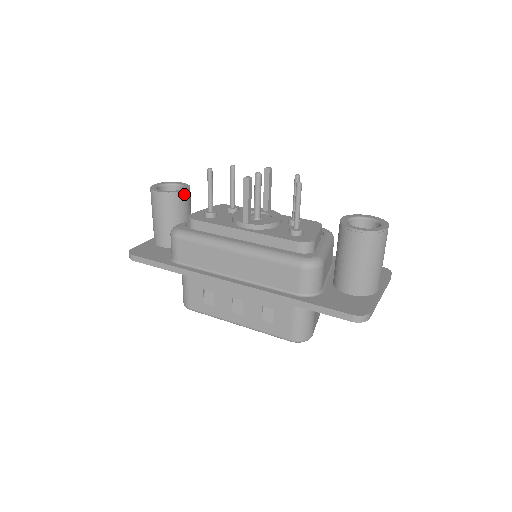
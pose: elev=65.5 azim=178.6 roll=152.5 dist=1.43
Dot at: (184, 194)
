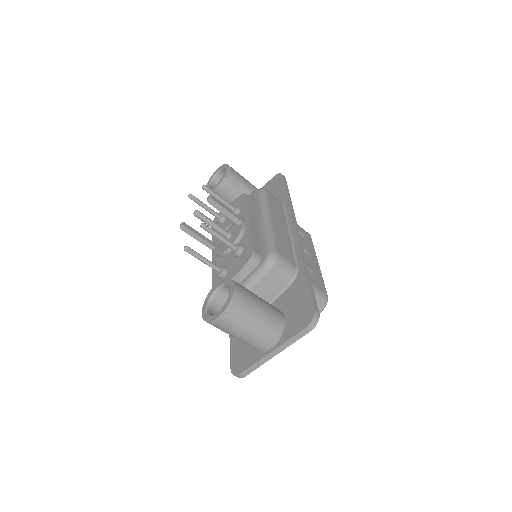
Dot at: (217, 190)
